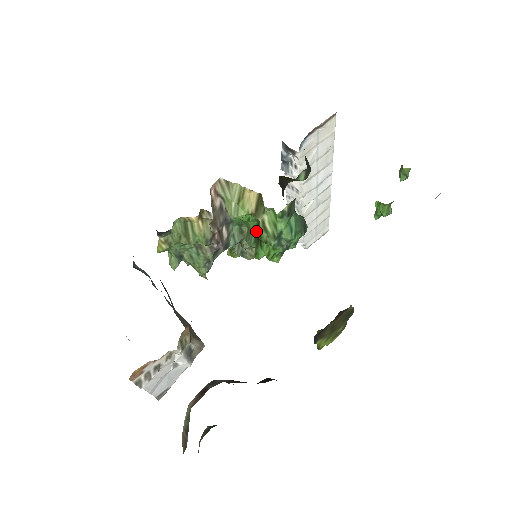
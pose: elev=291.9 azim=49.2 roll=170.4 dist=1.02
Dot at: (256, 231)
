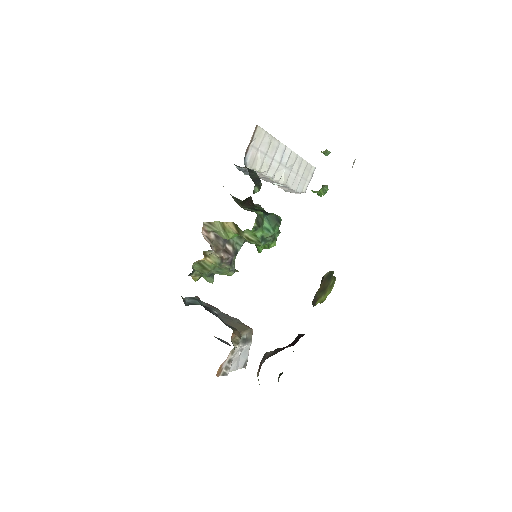
Dot at: occluded
